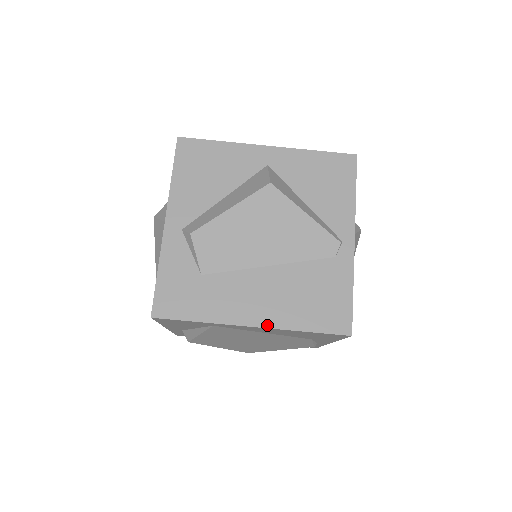
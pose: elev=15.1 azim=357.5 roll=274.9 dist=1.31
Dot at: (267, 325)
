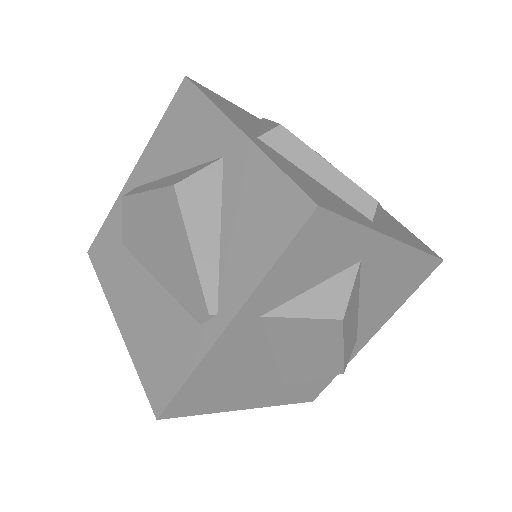
Dot at: (123, 333)
